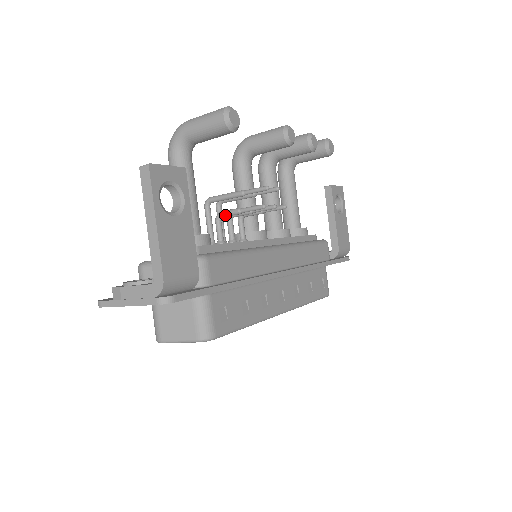
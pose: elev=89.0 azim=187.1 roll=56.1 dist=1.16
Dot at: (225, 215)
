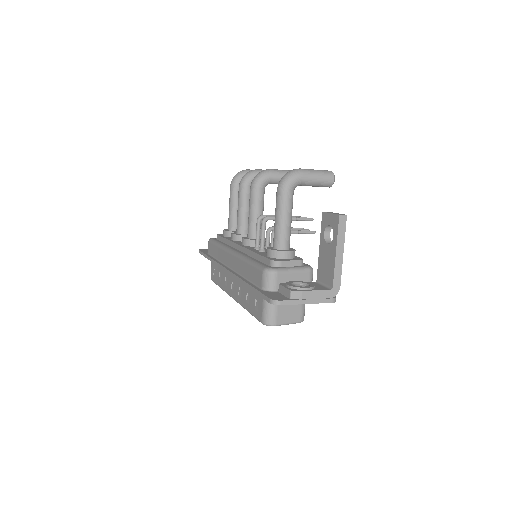
Dot at: occluded
